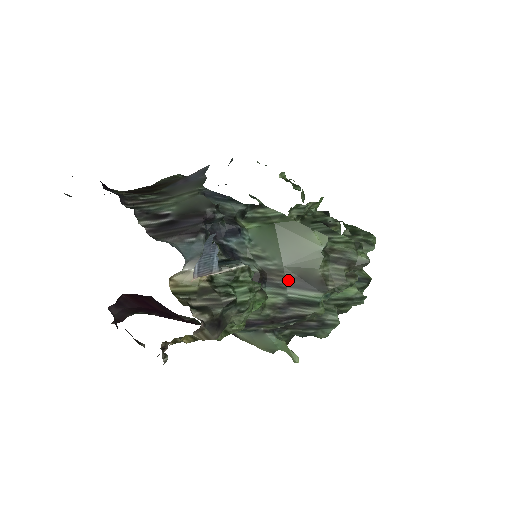
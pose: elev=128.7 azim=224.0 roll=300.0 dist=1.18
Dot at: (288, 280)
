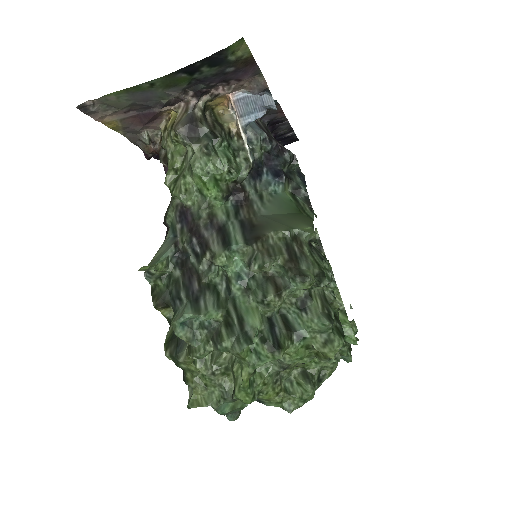
Dot at: (247, 220)
